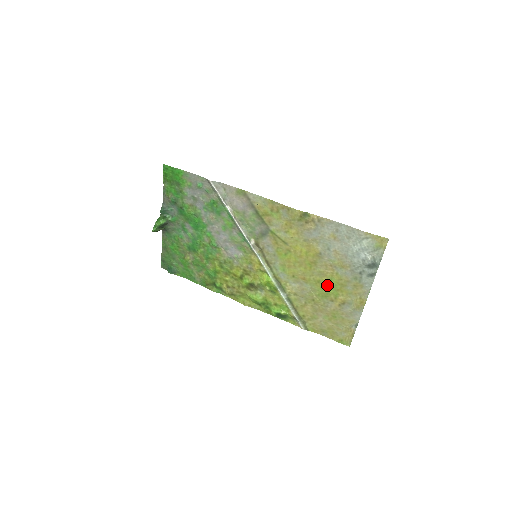
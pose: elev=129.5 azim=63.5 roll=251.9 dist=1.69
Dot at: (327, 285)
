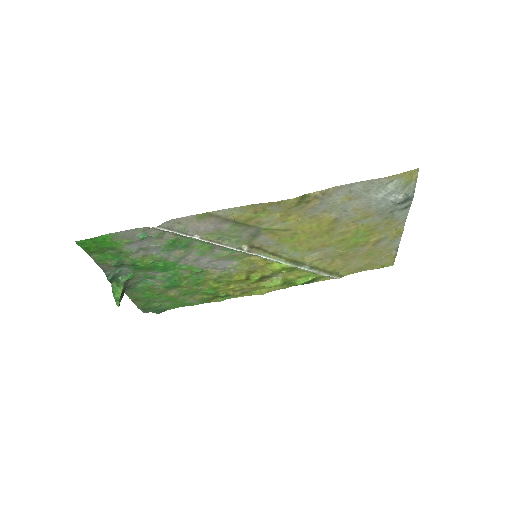
Dot at: (354, 238)
